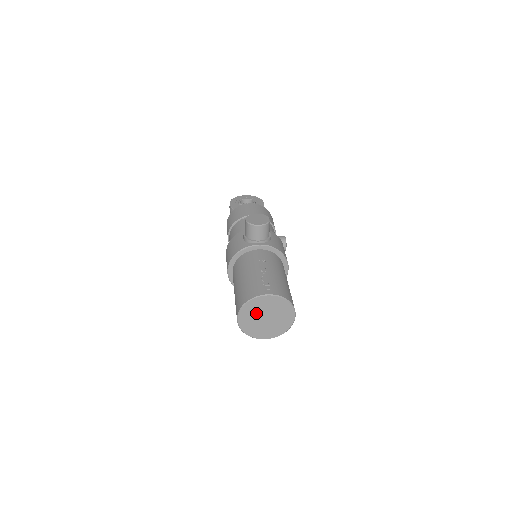
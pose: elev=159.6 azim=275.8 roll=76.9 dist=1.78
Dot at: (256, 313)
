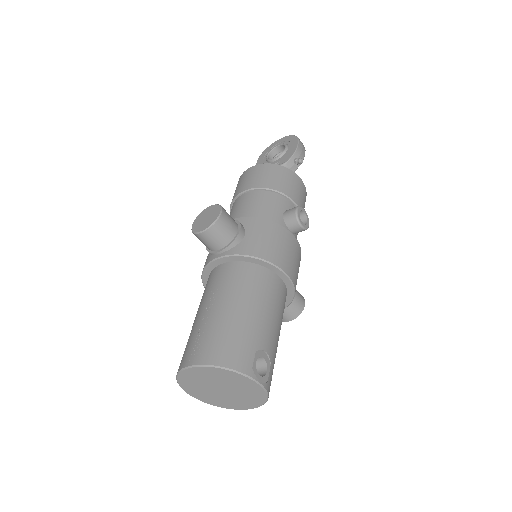
Dot at: (202, 386)
